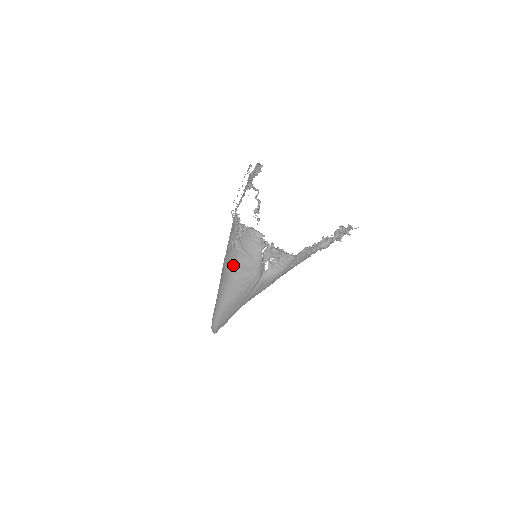
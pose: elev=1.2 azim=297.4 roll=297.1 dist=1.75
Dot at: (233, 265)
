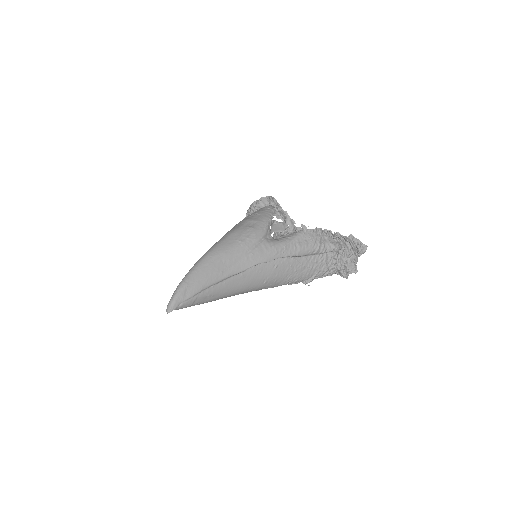
Dot at: (238, 225)
